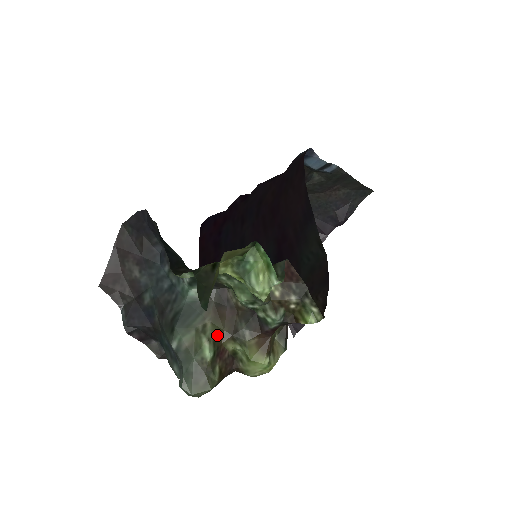
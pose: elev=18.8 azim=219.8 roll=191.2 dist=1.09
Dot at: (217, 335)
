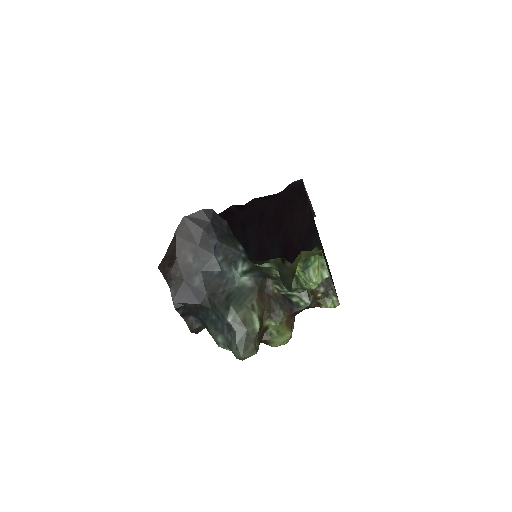
Dot at: (261, 313)
